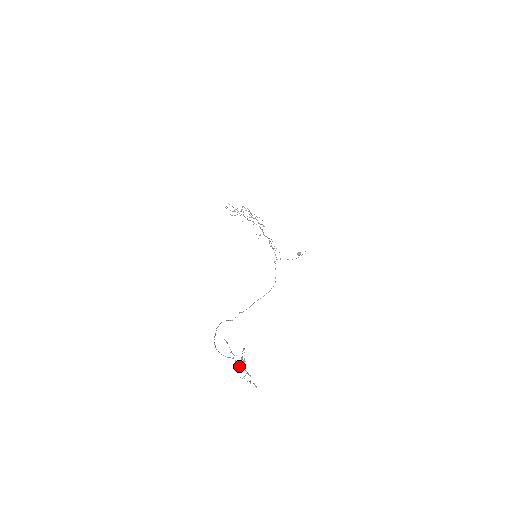
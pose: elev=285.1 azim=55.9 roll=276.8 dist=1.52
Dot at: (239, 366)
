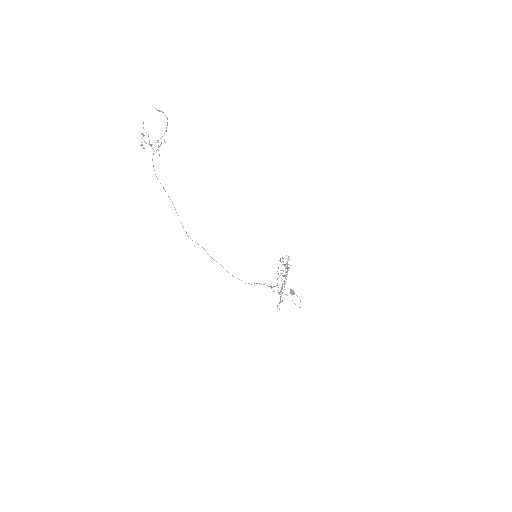
Dot at: (151, 145)
